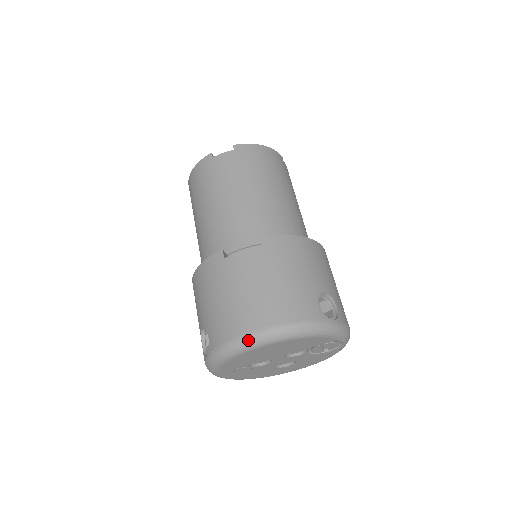
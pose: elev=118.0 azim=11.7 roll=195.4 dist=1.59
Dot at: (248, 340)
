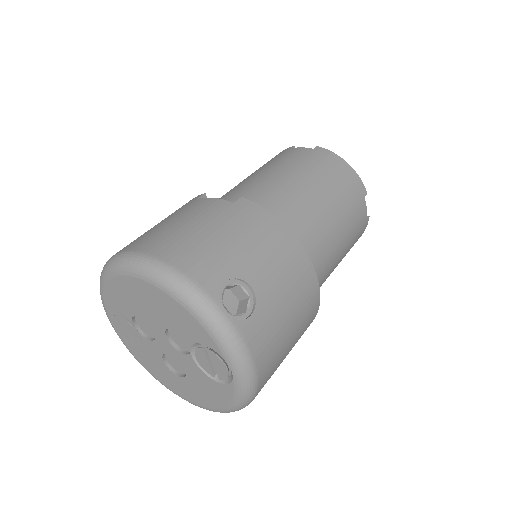
Dot at: (125, 257)
